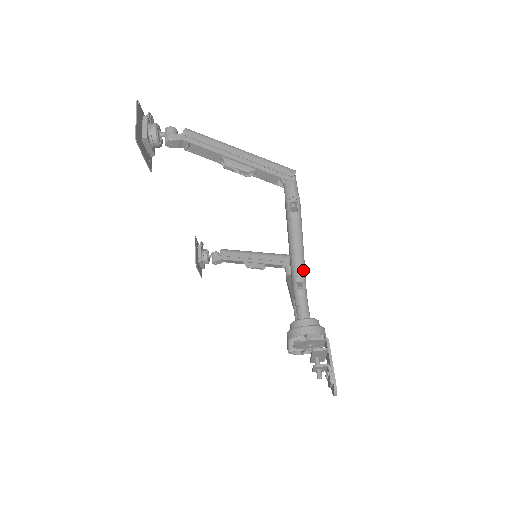
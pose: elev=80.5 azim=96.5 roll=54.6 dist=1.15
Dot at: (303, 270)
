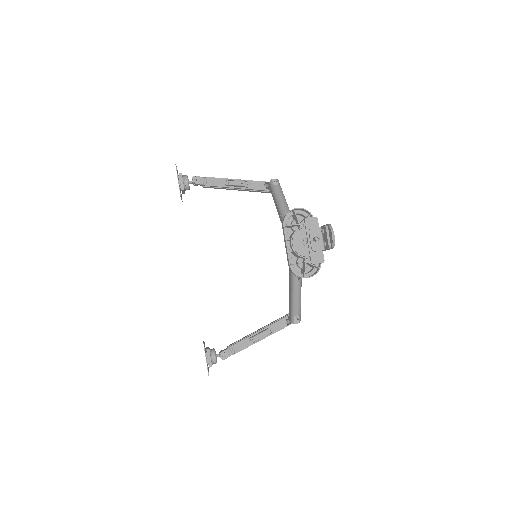
Dot at: occluded
